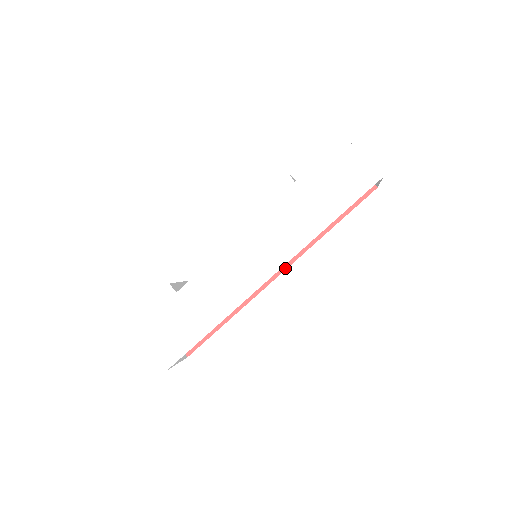
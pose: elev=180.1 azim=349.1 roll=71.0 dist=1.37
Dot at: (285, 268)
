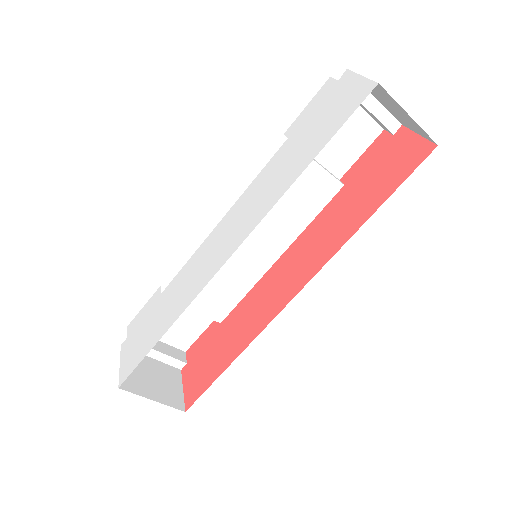
Dot at: (304, 284)
